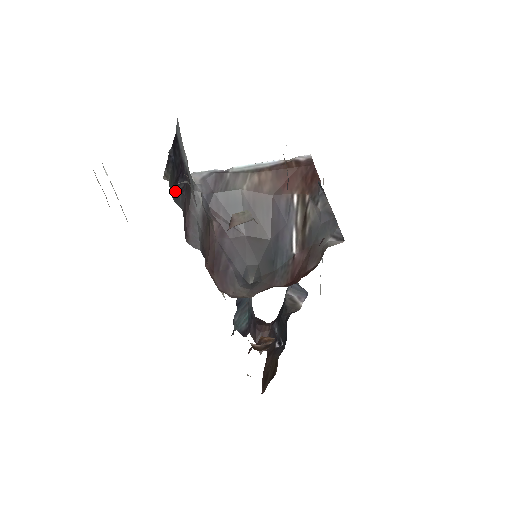
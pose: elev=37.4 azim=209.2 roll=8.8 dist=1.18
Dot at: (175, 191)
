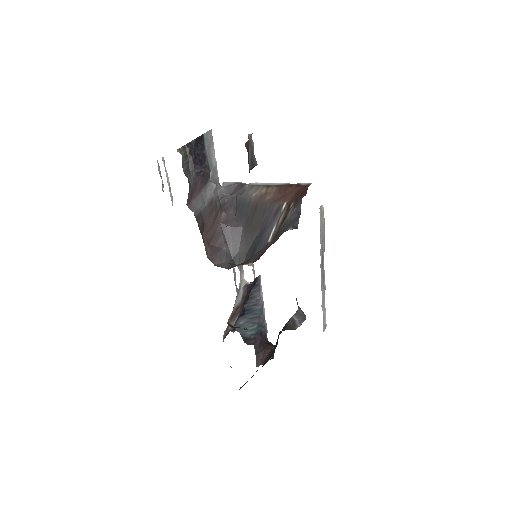
Dot at: occluded
